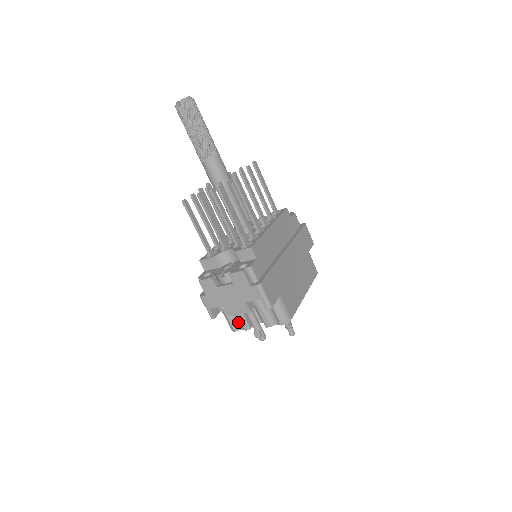
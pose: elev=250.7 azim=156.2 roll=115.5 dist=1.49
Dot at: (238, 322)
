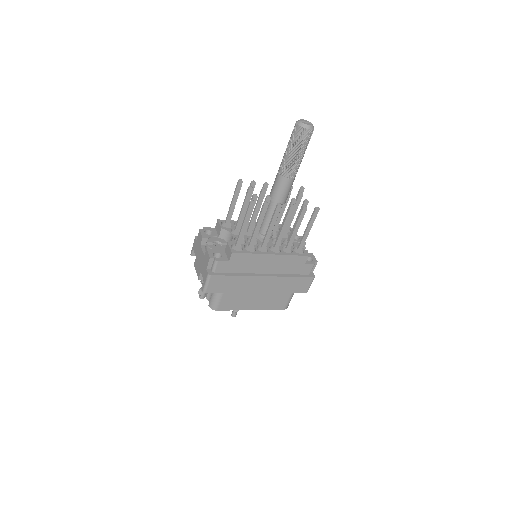
Dot at: occluded
